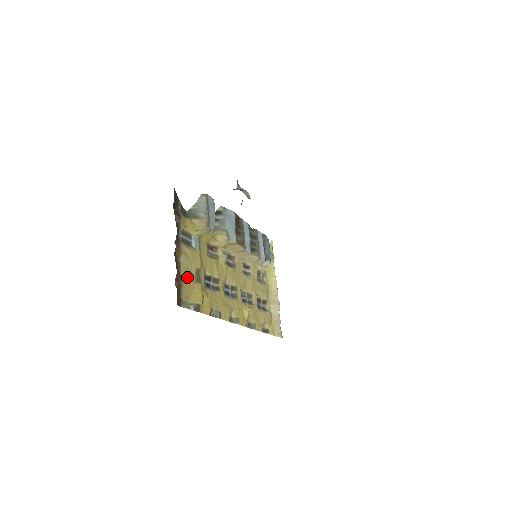
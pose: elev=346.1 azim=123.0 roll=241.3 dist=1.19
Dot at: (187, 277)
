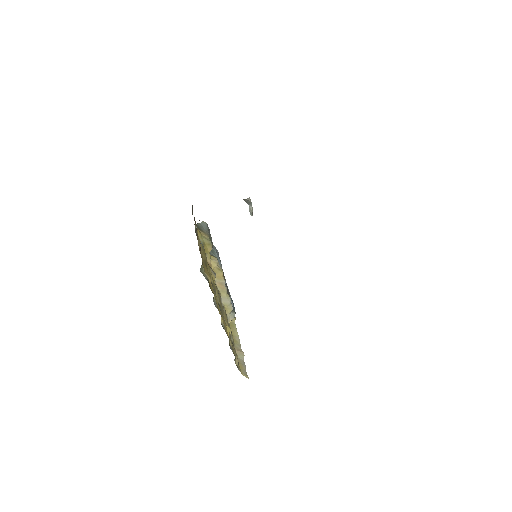
Dot at: (201, 256)
